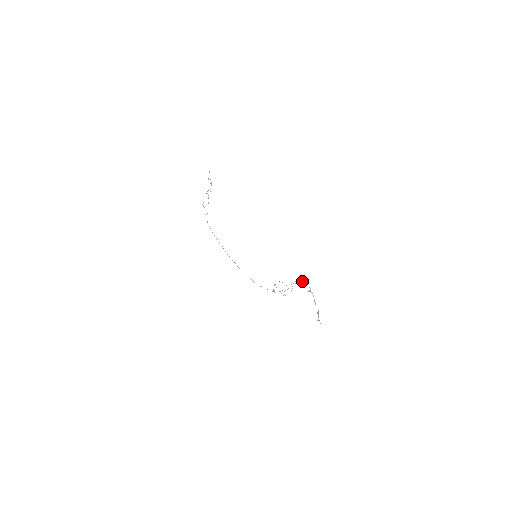
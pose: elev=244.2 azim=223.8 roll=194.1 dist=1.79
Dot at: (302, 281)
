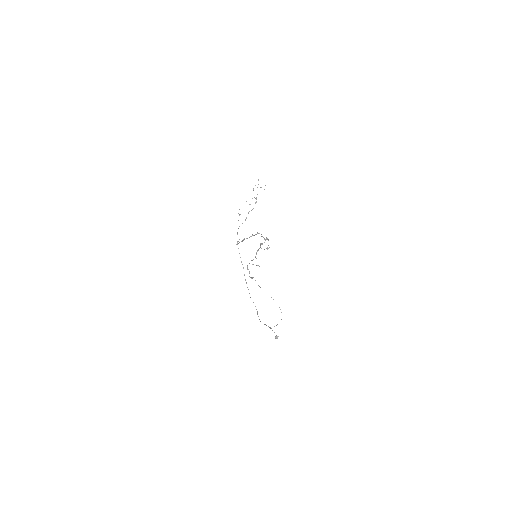
Dot at: occluded
